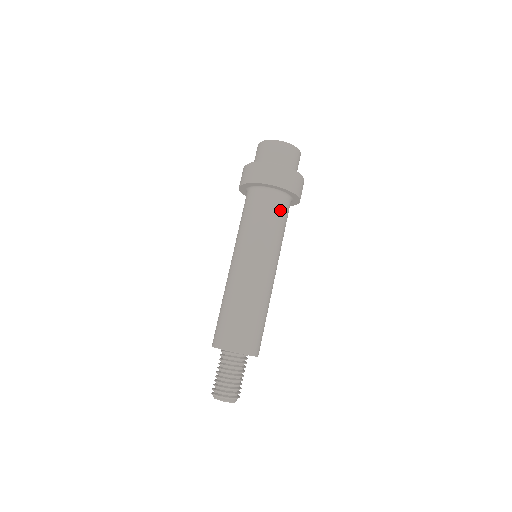
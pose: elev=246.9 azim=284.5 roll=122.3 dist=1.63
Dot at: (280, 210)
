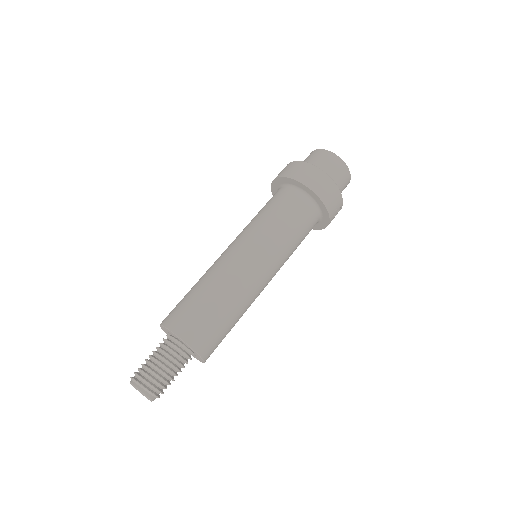
Dot at: (299, 213)
